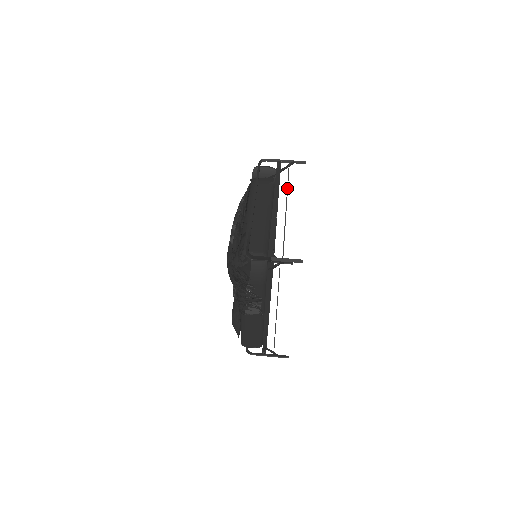
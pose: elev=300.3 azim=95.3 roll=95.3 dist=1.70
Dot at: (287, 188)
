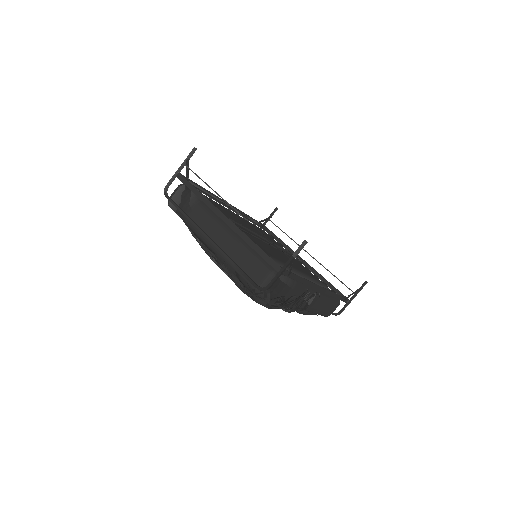
Dot at: occluded
